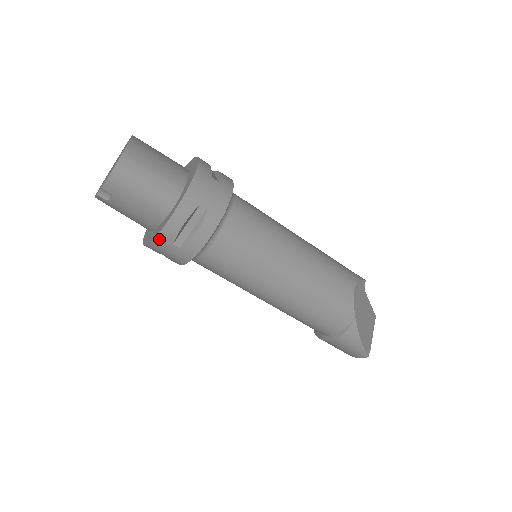
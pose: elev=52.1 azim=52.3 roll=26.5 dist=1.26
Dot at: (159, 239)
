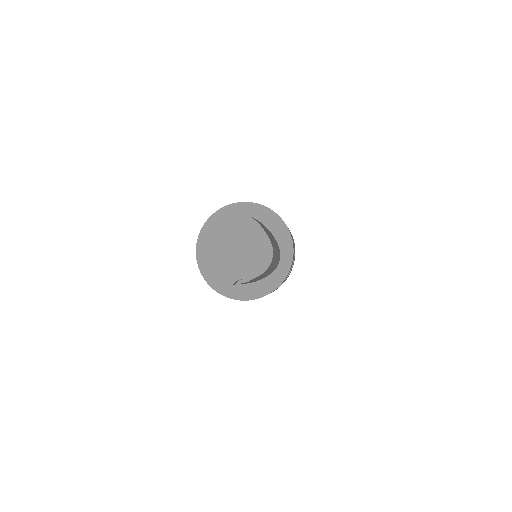
Dot at: occluded
